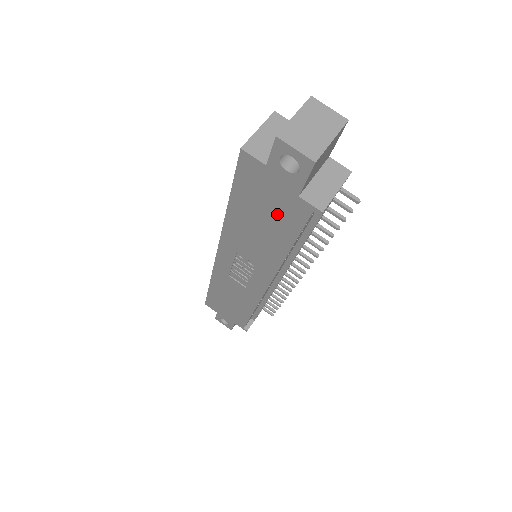
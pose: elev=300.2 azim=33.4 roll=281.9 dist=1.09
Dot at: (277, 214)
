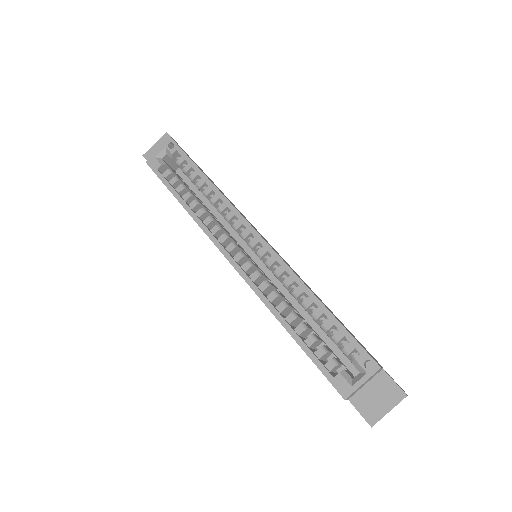
Dot at: occluded
